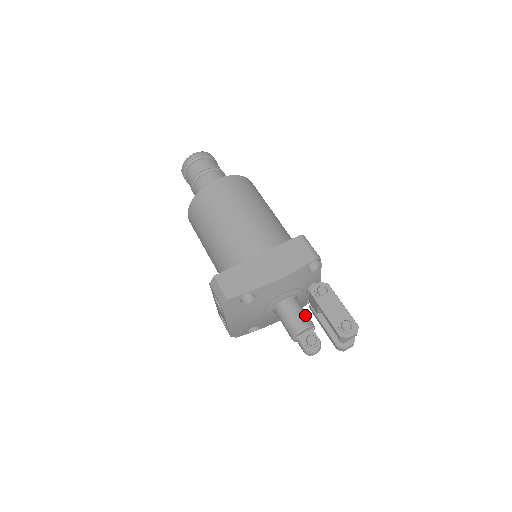
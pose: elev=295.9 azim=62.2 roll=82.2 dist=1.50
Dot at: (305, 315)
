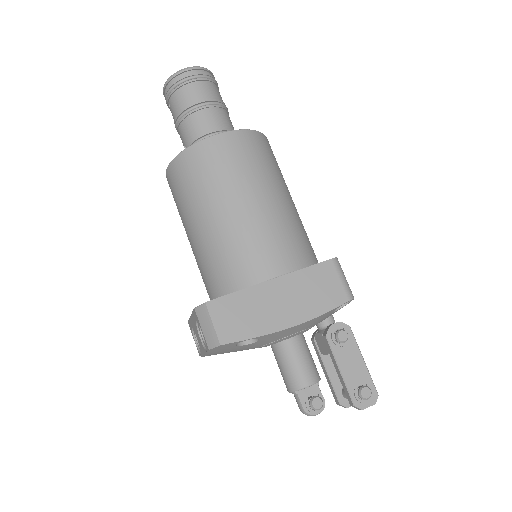
Dot at: (312, 364)
